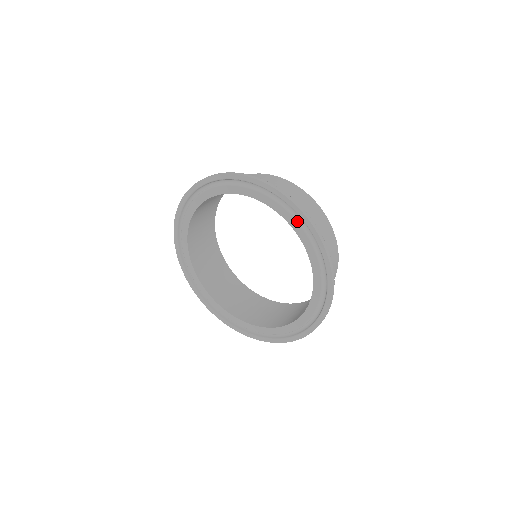
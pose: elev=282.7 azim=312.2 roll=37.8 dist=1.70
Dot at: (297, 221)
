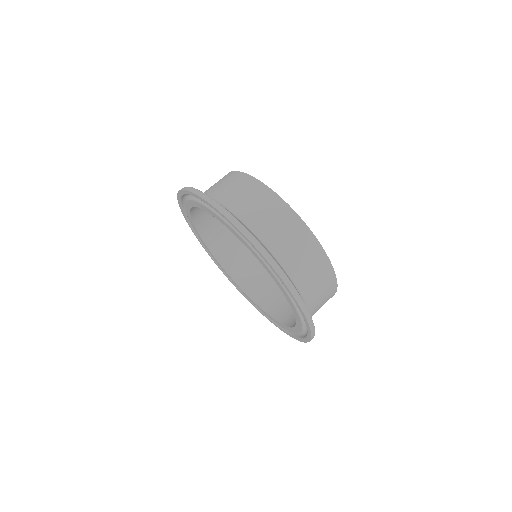
Dot at: (284, 288)
